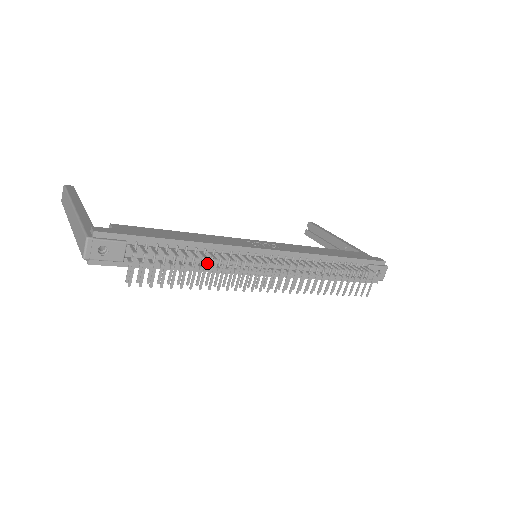
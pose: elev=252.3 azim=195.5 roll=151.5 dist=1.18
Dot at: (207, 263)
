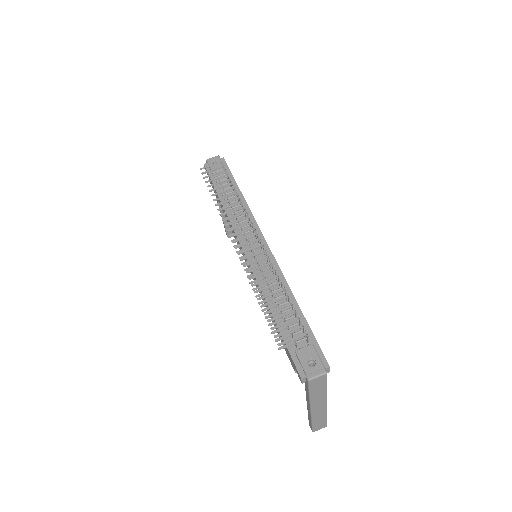
Dot at: (234, 194)
